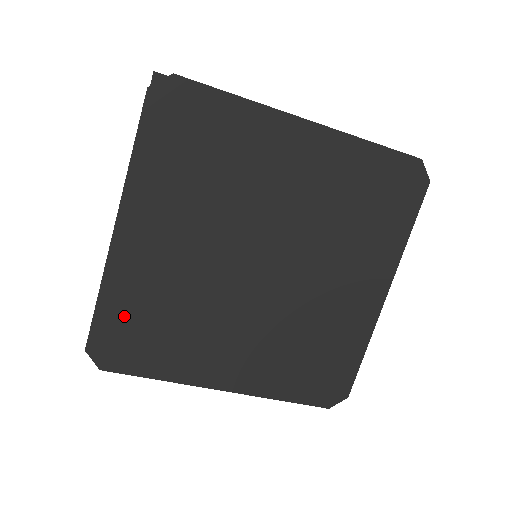
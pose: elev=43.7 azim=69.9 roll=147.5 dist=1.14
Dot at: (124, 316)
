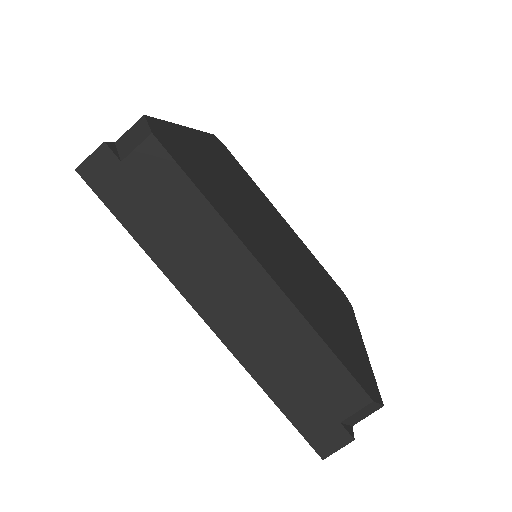
Dot at: (184, 147)
